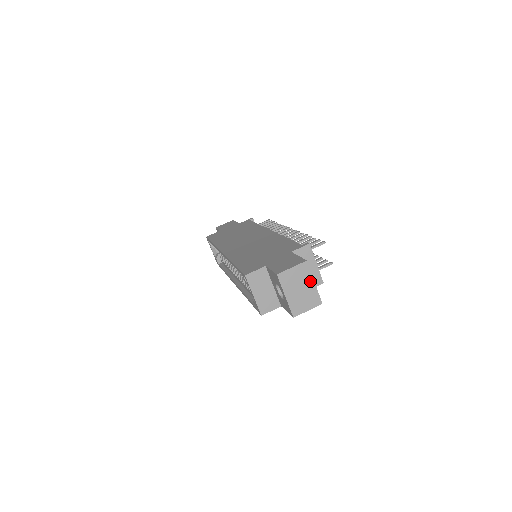
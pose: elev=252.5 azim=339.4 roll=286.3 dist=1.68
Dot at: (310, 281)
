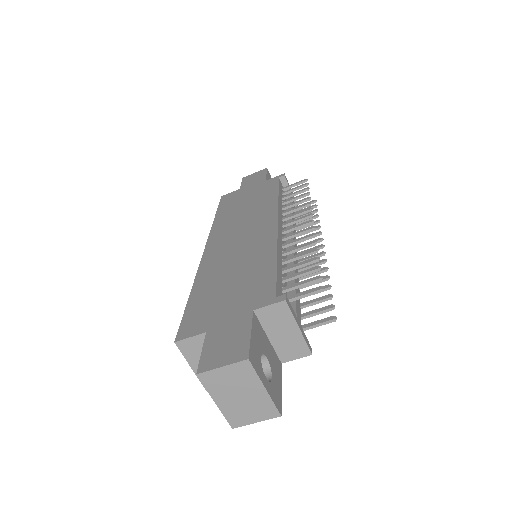
Dot at: (257, 386)
